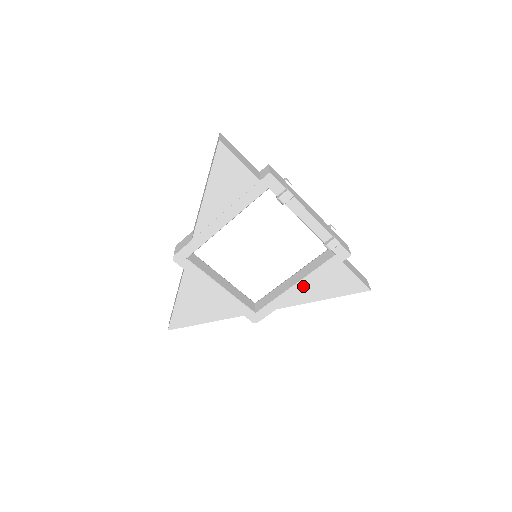
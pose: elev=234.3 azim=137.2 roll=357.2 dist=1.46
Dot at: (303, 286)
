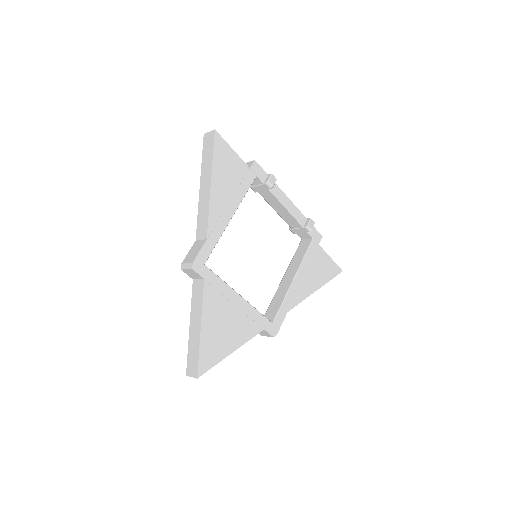
Dot at: (300, 278)
